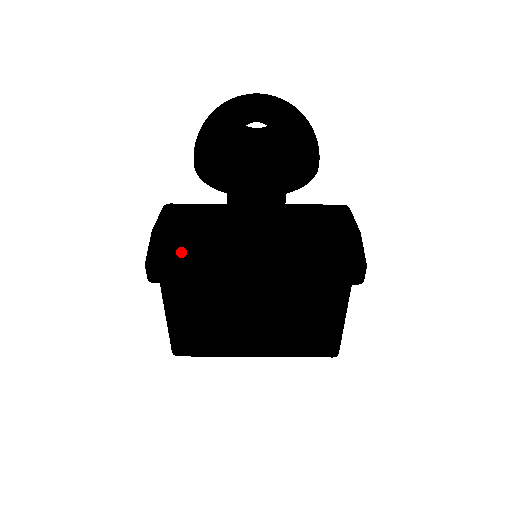
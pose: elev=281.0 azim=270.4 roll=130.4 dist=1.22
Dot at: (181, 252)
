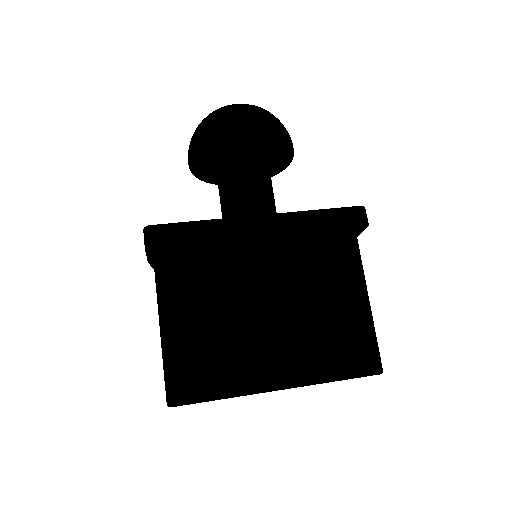
Dot at: occluded
